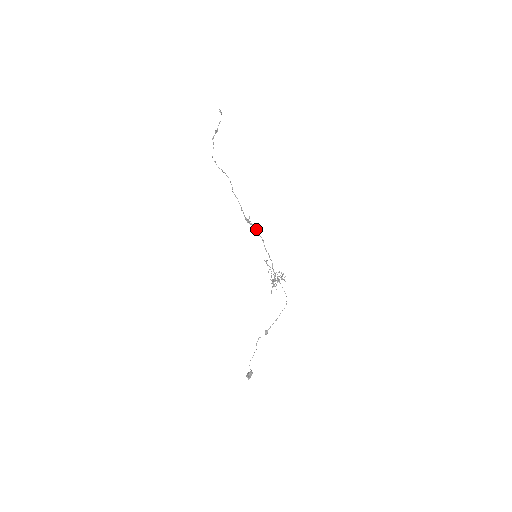
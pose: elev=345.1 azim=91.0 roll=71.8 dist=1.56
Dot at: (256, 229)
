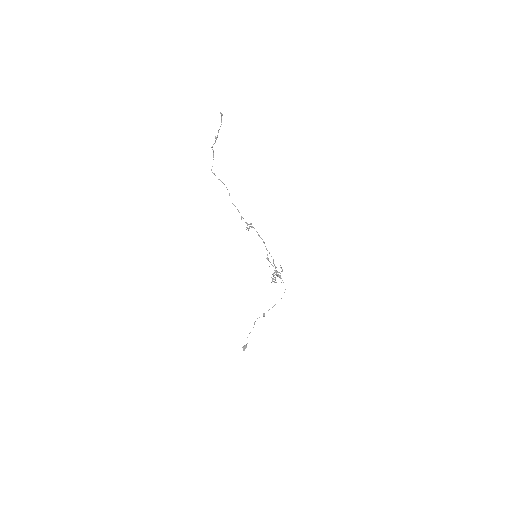
Dot at: (257, 232)
